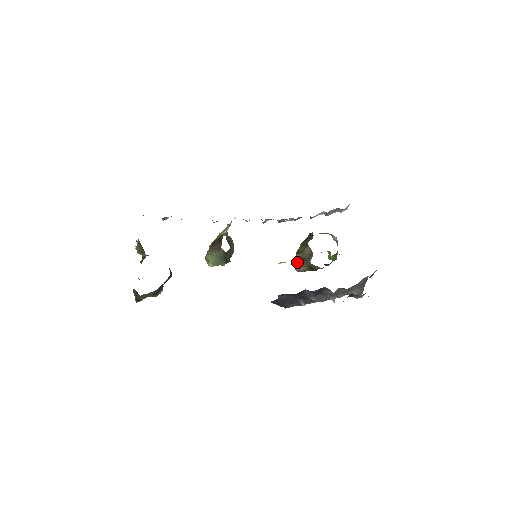
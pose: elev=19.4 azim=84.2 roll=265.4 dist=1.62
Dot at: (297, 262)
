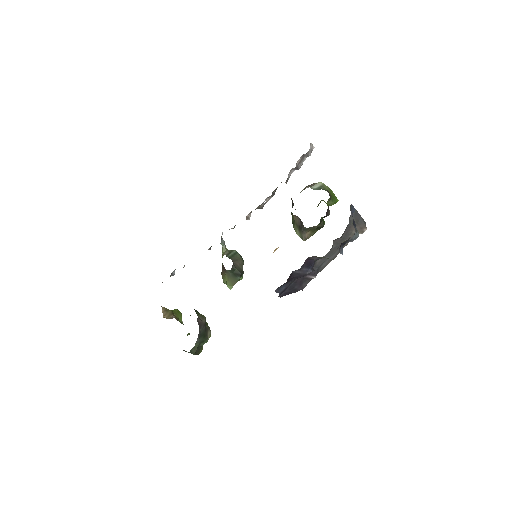
Dot at: (298, 233)
